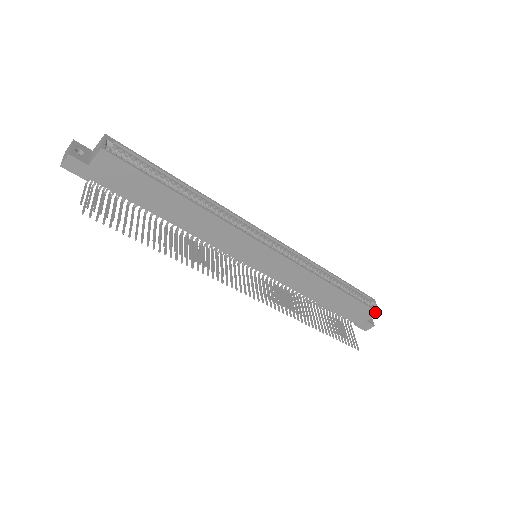
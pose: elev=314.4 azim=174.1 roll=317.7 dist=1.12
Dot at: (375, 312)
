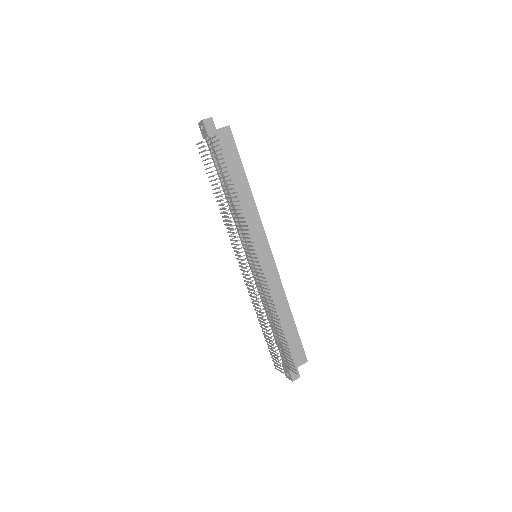
Dot at: (305, 358)
